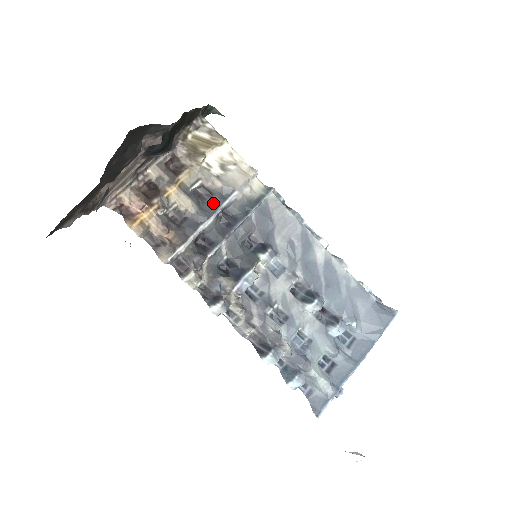
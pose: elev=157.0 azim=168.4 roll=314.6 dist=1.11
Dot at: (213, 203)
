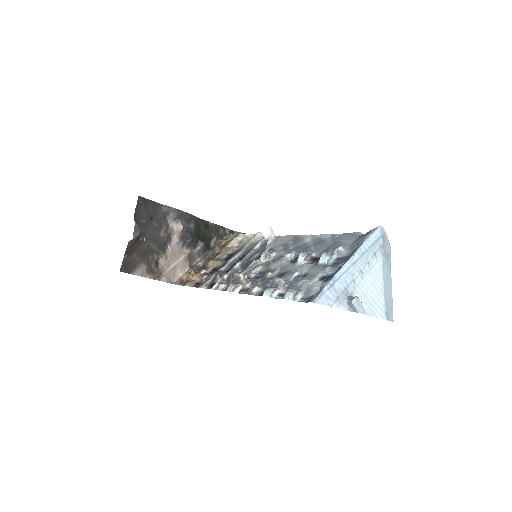
Dot at: (233, 255)
